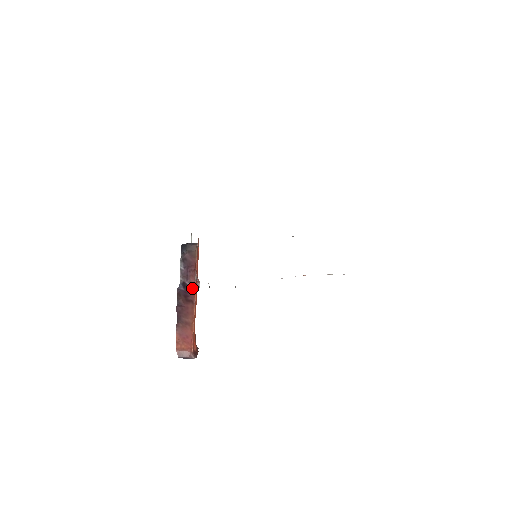
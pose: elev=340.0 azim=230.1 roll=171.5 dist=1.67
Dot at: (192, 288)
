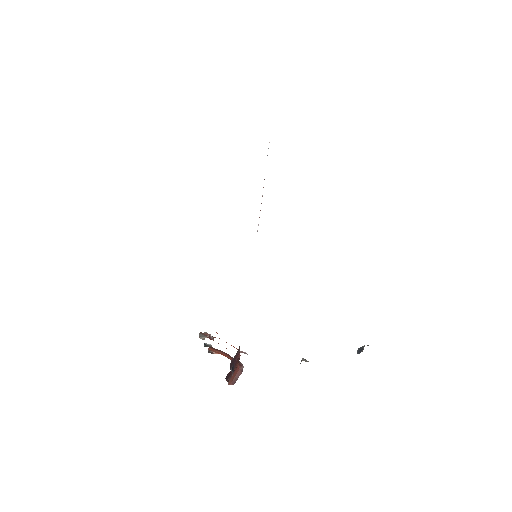
Dot at: (237, 359)
